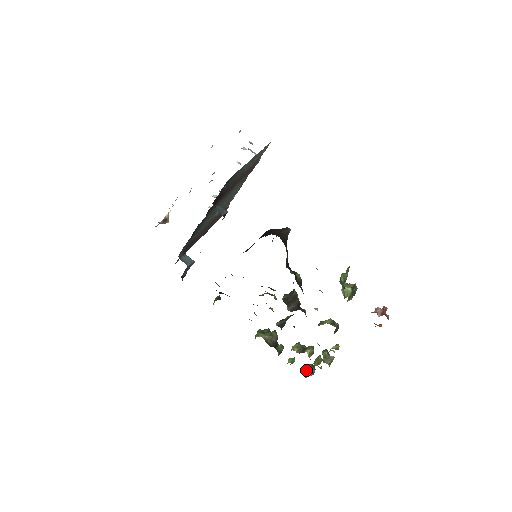
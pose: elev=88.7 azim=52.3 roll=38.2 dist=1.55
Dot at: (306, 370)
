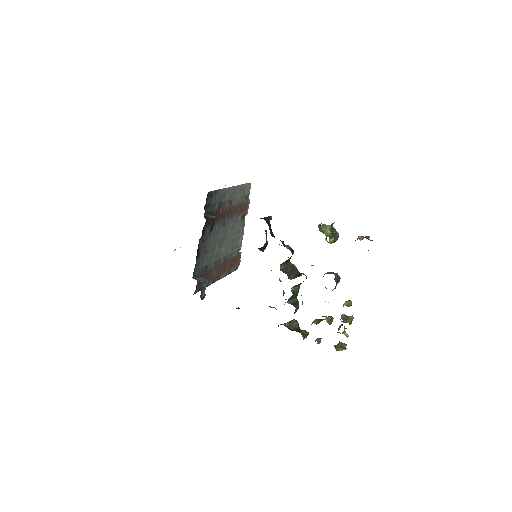
Dot at: (336, 346)
